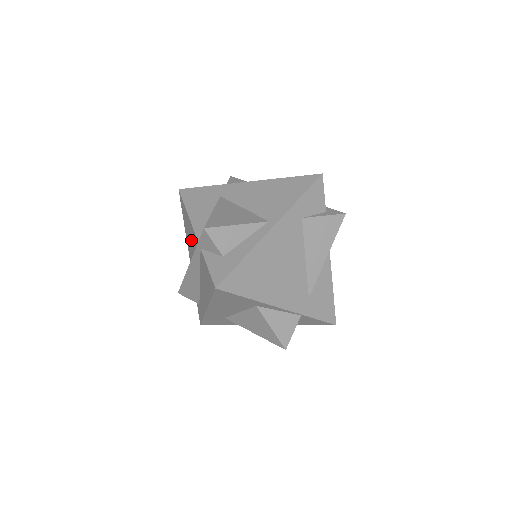
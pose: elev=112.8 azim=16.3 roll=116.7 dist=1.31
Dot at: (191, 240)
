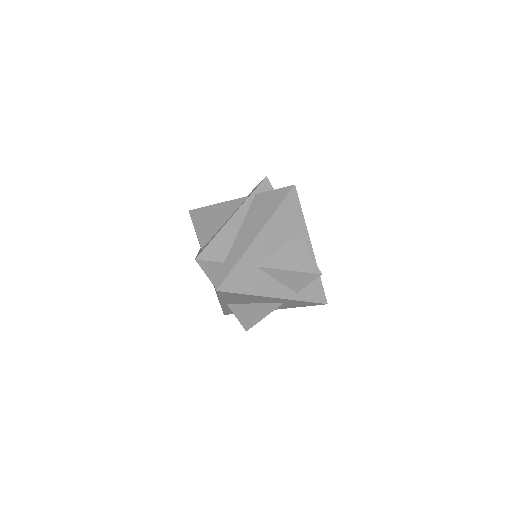
Dot at: (221, 217)
